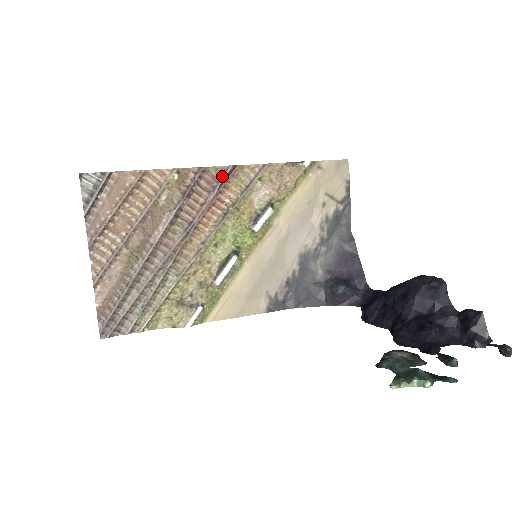
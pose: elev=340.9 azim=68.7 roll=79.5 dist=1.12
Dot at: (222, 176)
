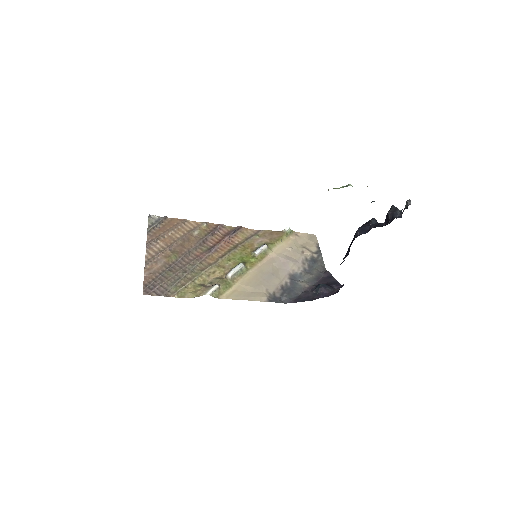
Dot at: (233, 230)
